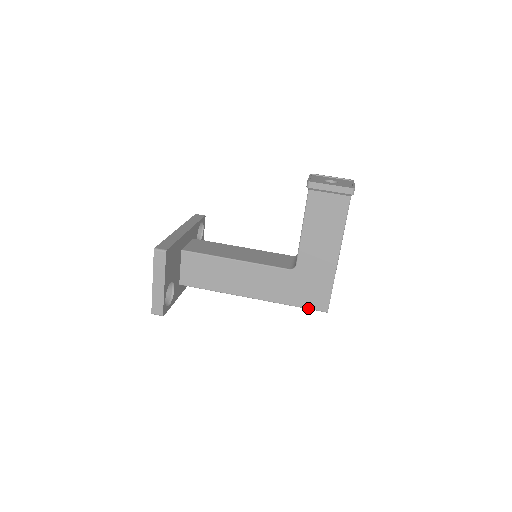
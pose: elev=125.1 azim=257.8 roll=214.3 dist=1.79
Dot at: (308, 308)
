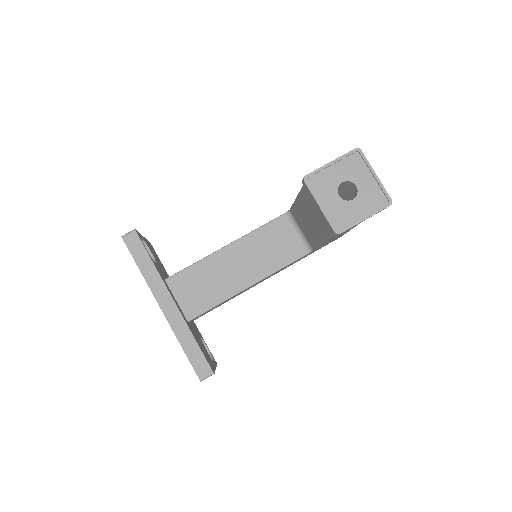
Dot at: occluded
